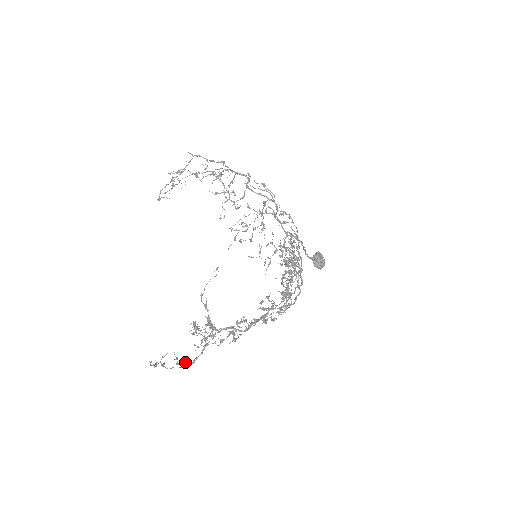
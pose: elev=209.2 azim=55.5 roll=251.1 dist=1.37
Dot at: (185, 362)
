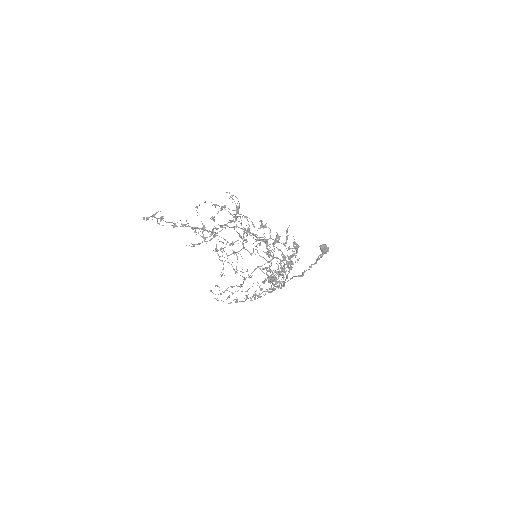
Dot at: occluded
